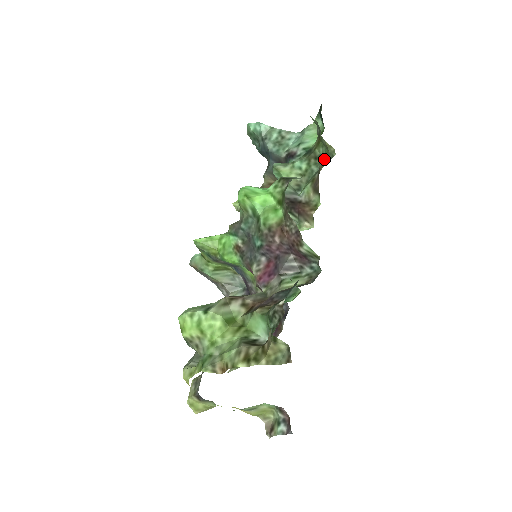
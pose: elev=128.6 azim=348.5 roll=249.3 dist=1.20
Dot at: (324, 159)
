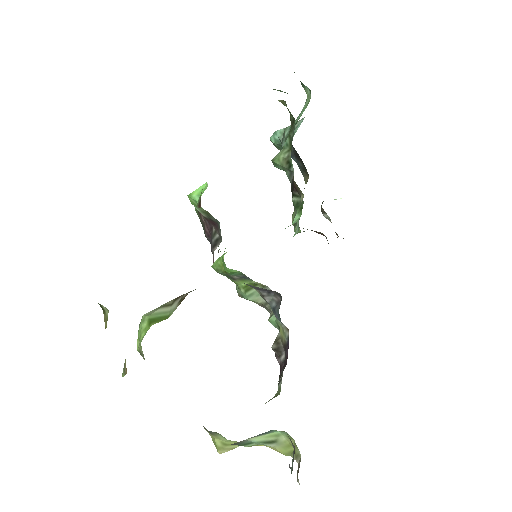
Dot at: (294, 119)
